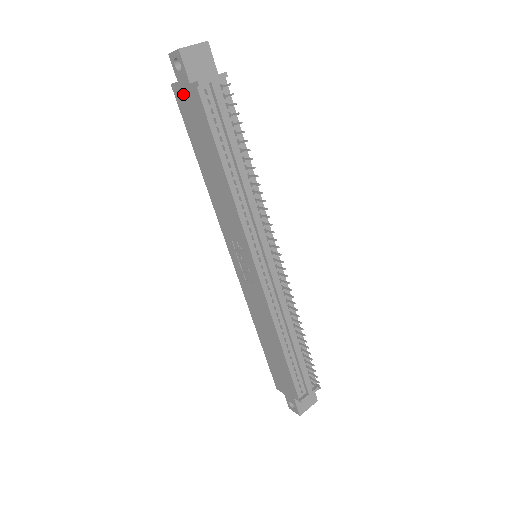
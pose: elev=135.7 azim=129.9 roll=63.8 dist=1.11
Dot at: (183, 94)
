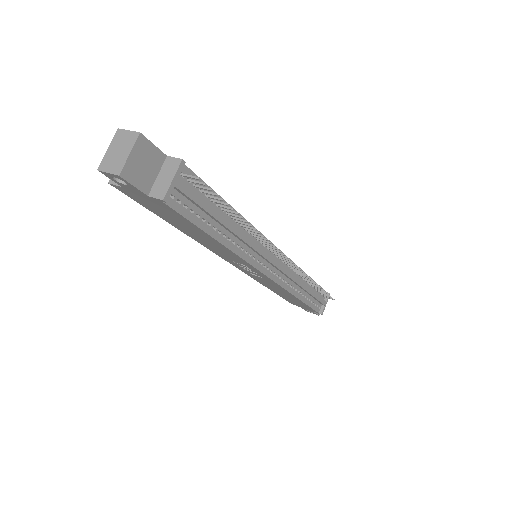
Dot at: (135, 195)
